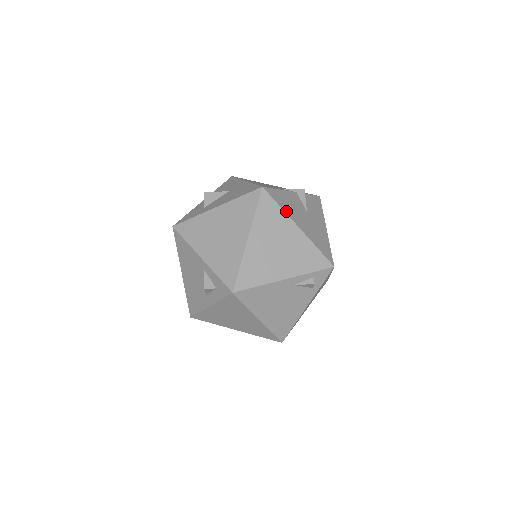
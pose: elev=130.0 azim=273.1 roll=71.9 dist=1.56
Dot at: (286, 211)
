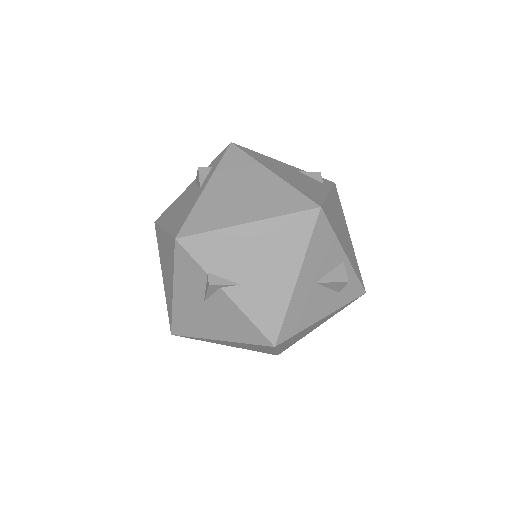
Dot at: occluded
